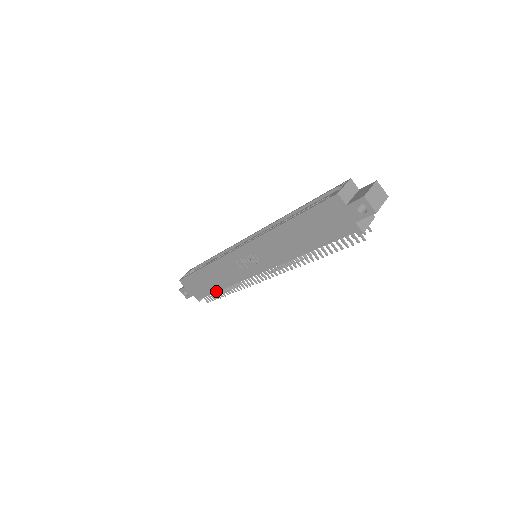
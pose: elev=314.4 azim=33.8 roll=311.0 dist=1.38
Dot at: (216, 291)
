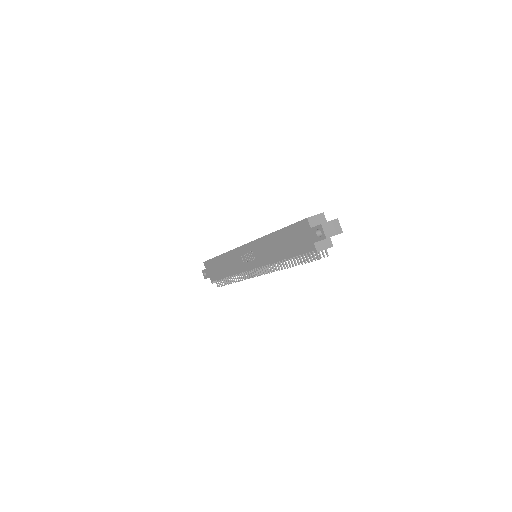
Dot at: (224, 277)
